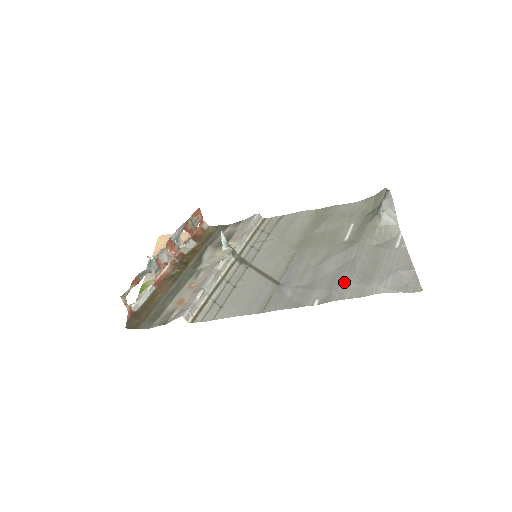
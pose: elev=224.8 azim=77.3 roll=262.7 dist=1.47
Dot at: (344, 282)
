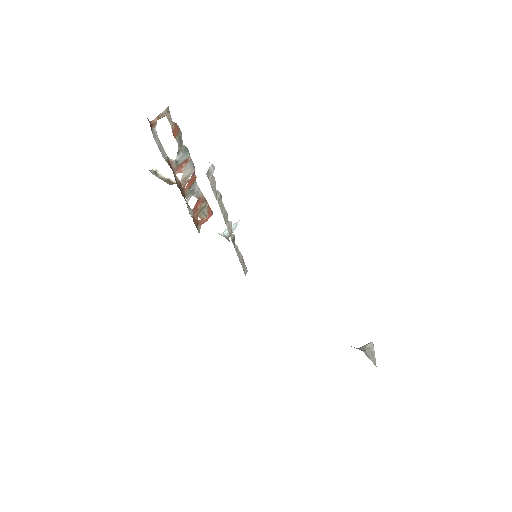
Dot at: occluded
